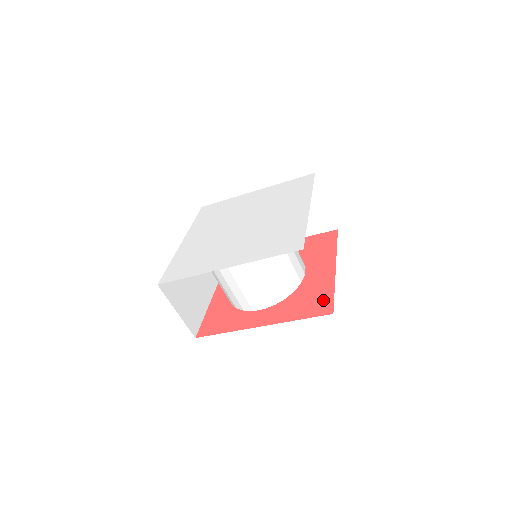
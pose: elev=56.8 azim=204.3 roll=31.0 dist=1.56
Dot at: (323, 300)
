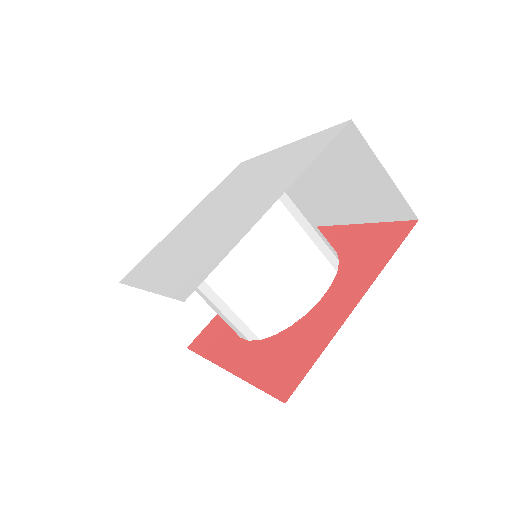
Dot at: (297, 366)
